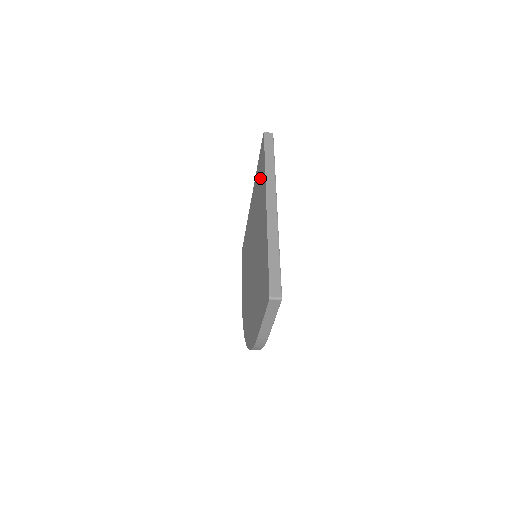
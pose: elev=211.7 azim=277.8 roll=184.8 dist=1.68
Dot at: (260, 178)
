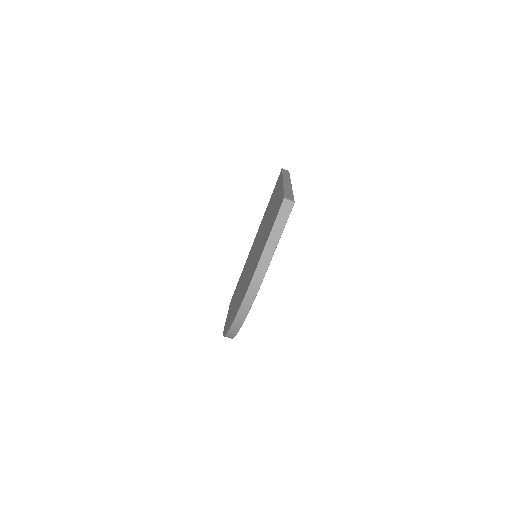
Dot at: (273, 194)
